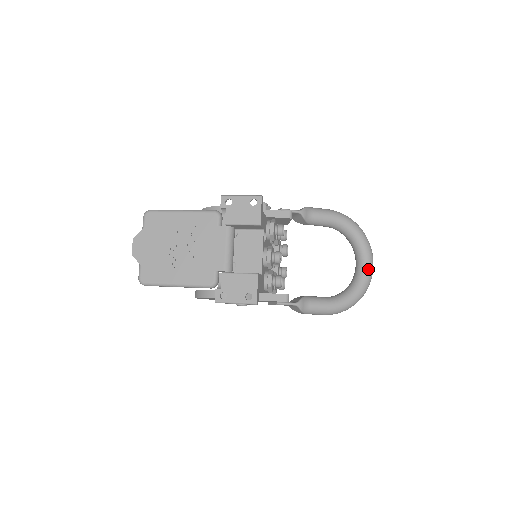
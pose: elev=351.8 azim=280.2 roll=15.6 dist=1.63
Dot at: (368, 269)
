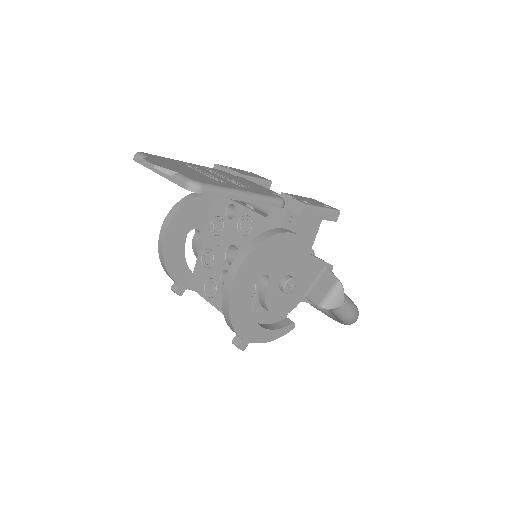
Dot at: occluded
